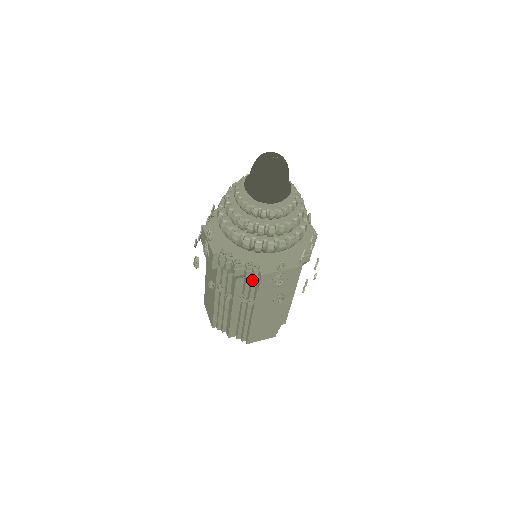
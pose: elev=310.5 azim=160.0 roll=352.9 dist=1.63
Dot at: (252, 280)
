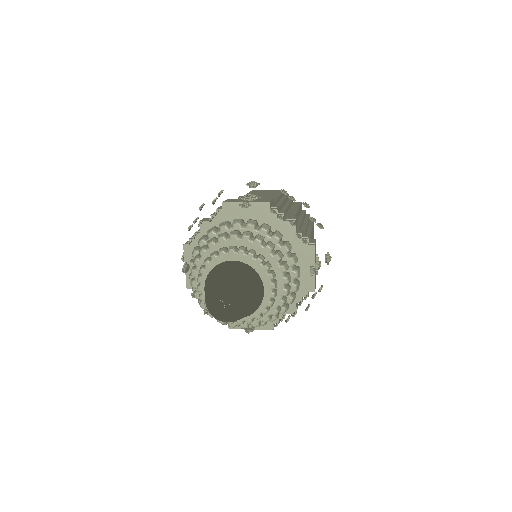
Dot at: occluded
